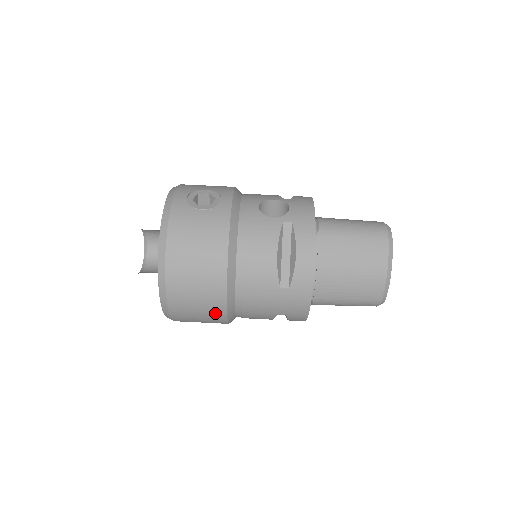
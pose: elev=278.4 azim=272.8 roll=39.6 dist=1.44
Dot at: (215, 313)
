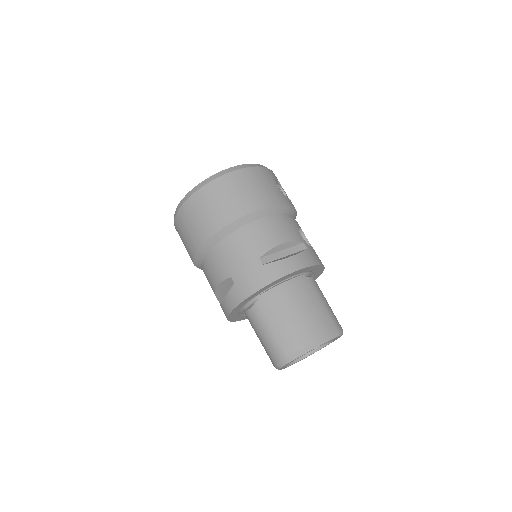
Dot at: (209, 227)
